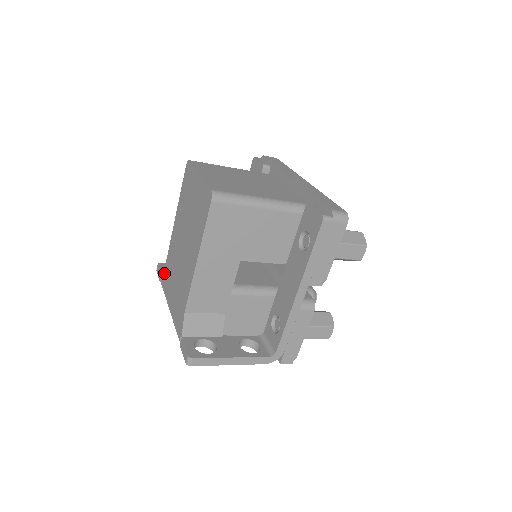
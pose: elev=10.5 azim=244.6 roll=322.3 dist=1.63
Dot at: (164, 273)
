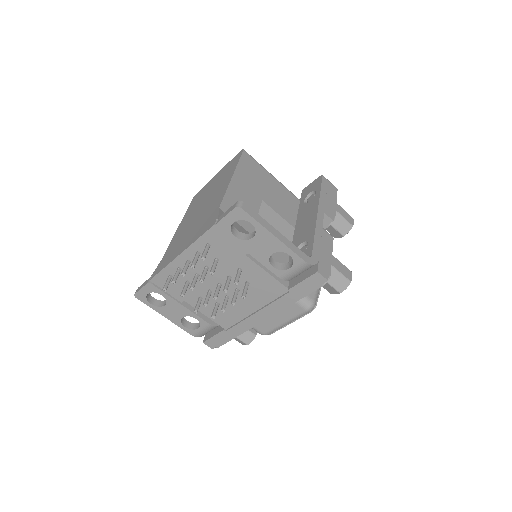
Dot at: (159, 265)
